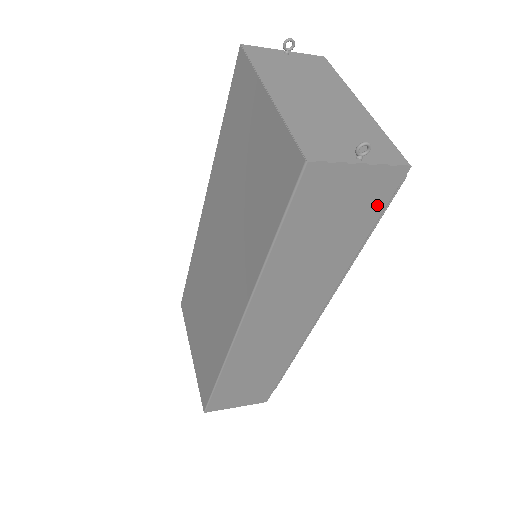
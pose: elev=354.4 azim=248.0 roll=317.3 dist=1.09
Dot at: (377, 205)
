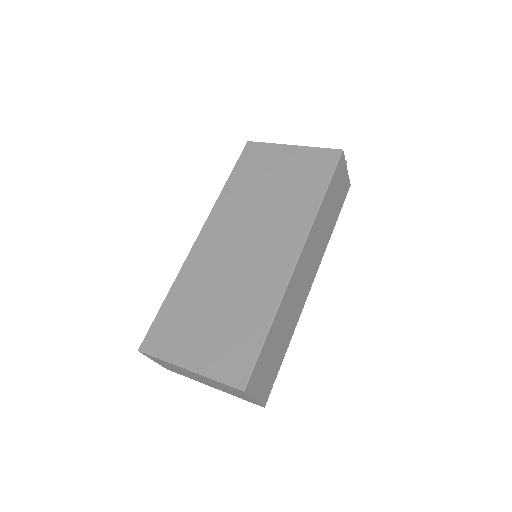
Dot at: (343, 199)
